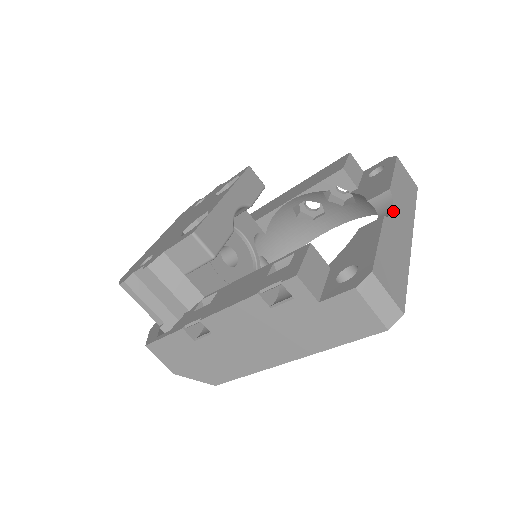
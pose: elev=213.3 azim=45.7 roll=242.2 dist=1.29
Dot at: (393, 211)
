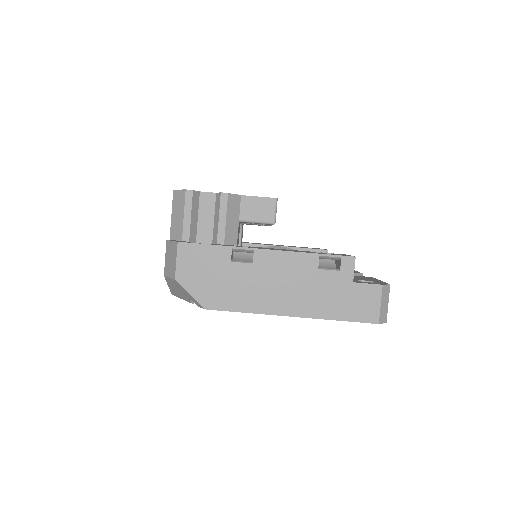
Dot at: occluded
